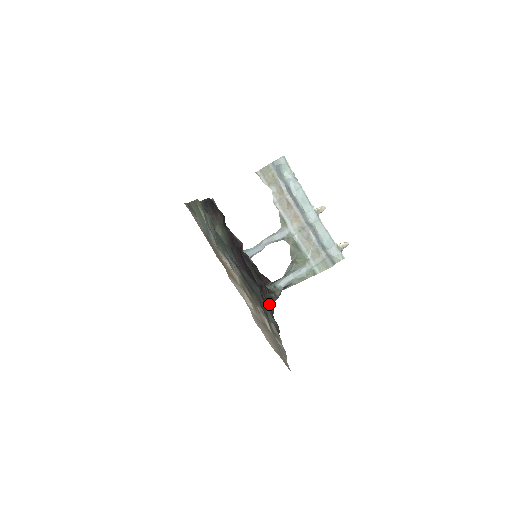
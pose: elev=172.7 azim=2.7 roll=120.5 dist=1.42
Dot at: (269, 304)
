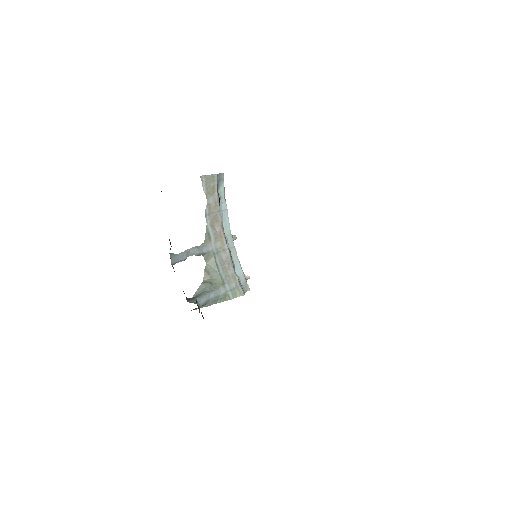
Dot at: occluded
